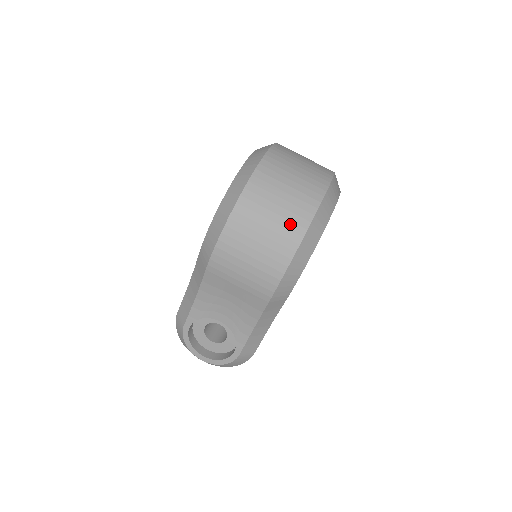
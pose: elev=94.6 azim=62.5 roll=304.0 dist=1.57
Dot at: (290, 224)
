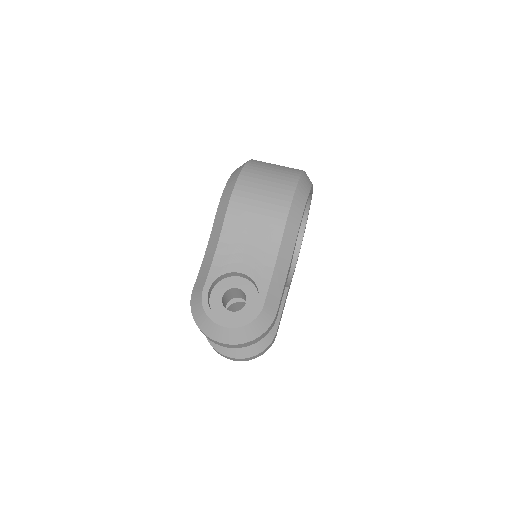
Dot at: (288, 172)
